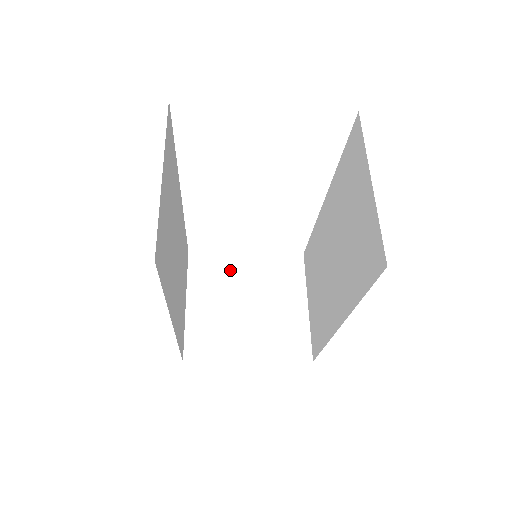
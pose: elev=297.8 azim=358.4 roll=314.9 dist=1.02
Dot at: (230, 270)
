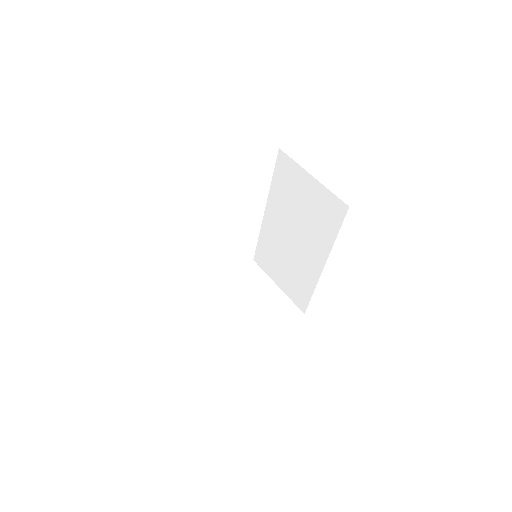
Dot at: (219, 291)
